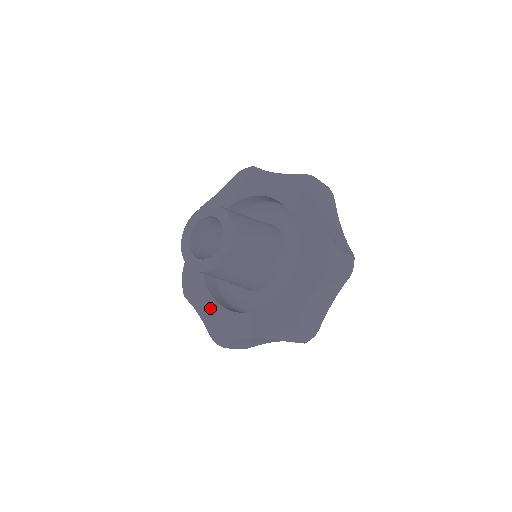
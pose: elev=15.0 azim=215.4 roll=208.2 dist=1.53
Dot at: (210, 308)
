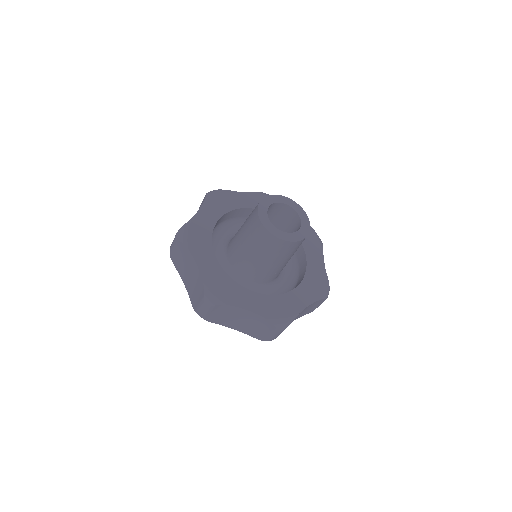
Dot at: (212, 267)
